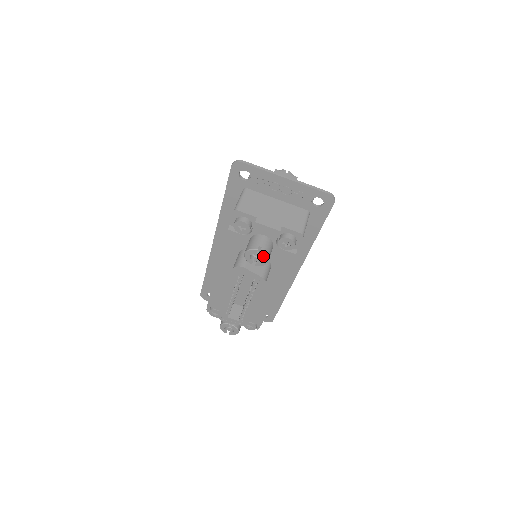
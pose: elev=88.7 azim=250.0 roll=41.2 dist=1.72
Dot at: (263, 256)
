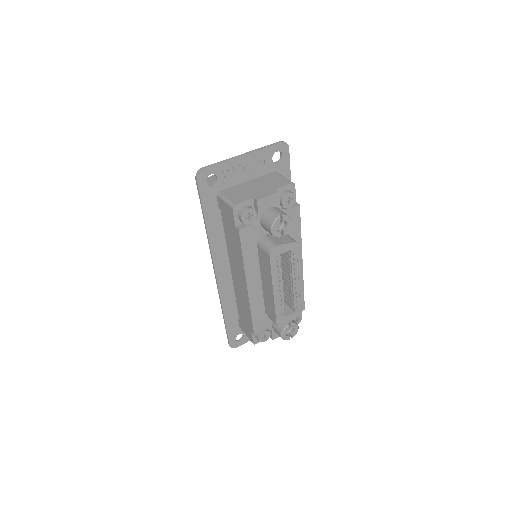
Dot at: (286, 219)
